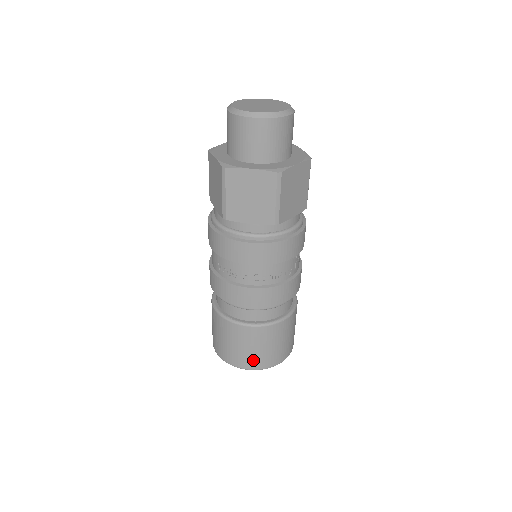
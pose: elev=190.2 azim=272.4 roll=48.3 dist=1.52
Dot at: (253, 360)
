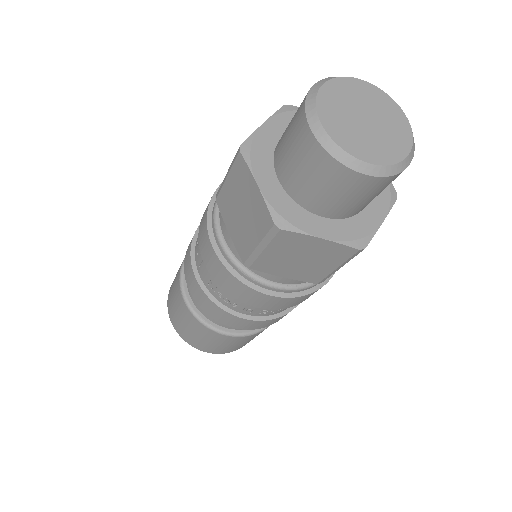
Dot at: (222, 350)
